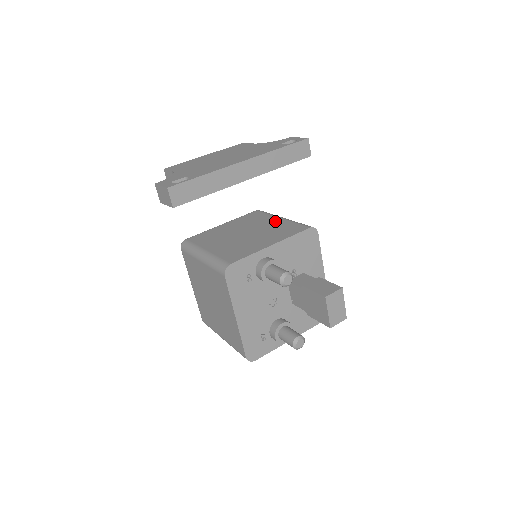
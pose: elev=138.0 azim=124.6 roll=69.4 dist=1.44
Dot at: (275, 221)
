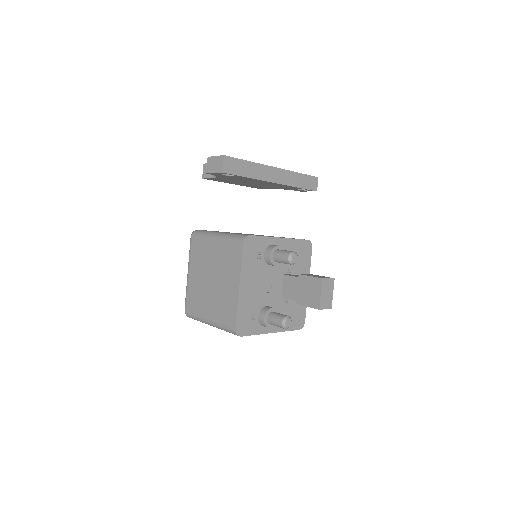
Dot at: occluded
